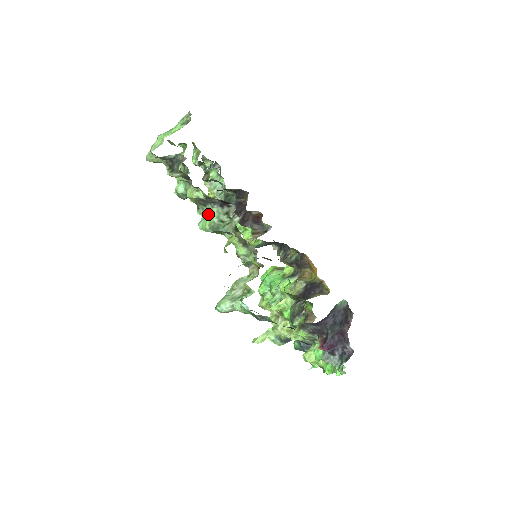
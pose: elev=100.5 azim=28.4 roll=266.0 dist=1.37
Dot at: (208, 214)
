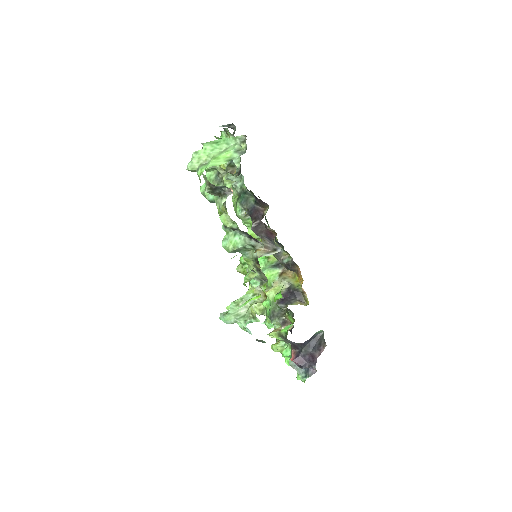
Dot at: (234, 237)
